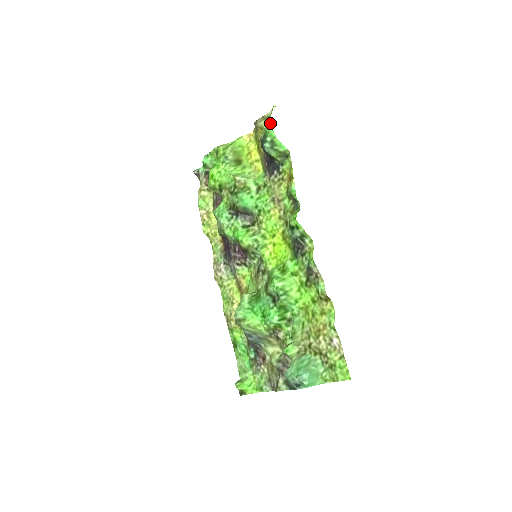
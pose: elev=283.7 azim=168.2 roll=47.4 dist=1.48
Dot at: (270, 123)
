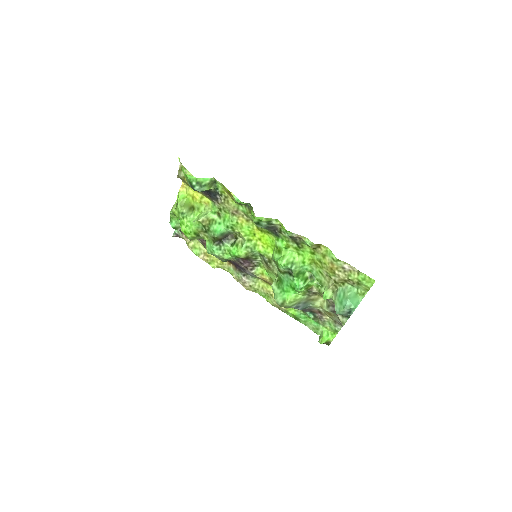
Dot at: (186, 170)
